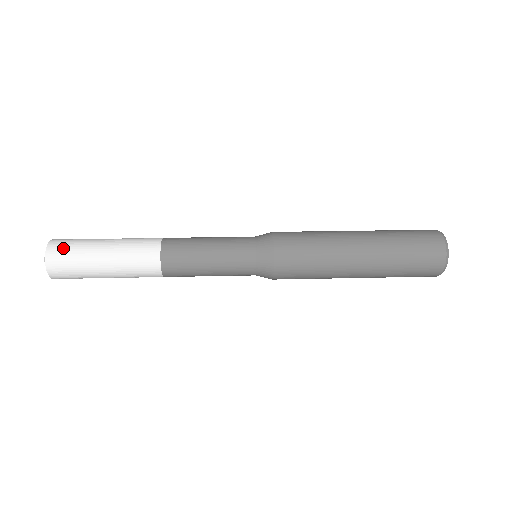
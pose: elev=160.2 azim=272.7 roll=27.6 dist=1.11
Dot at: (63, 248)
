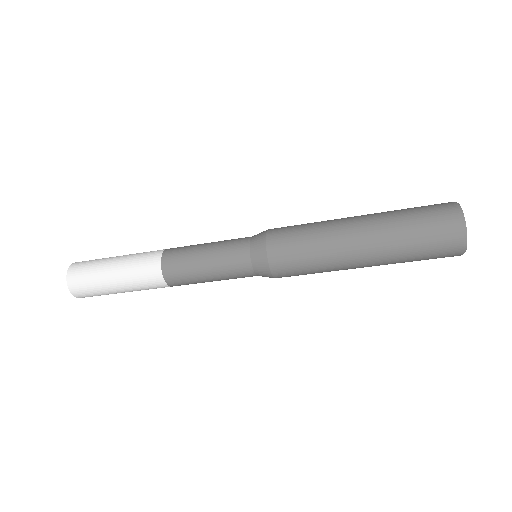
Dot at: (82, 264)
